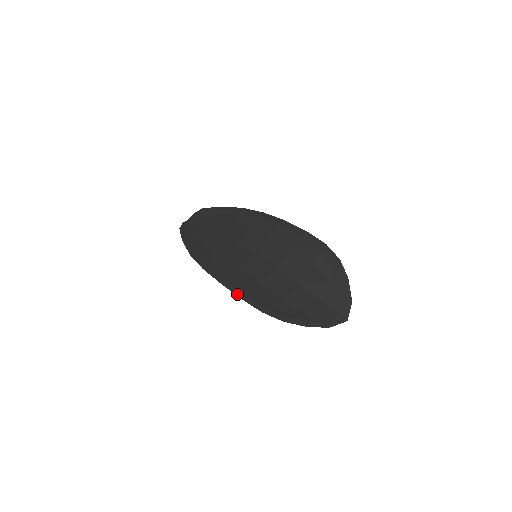
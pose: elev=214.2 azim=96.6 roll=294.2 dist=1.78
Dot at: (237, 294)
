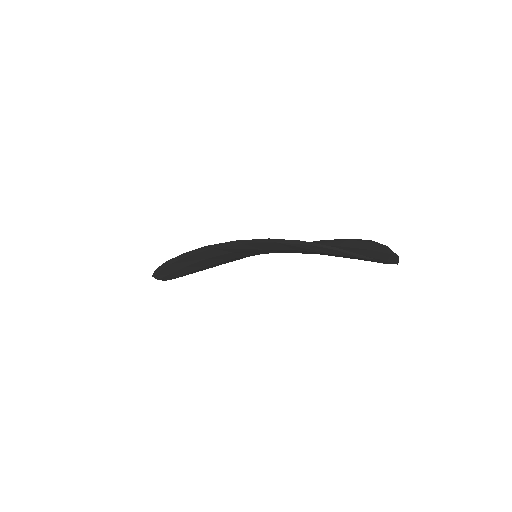
Dot at: (231, 241)
